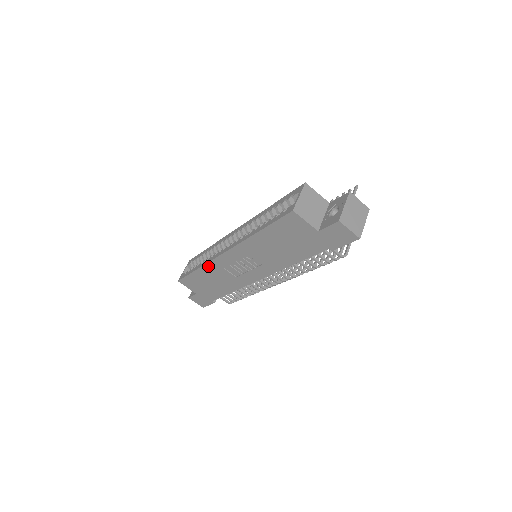
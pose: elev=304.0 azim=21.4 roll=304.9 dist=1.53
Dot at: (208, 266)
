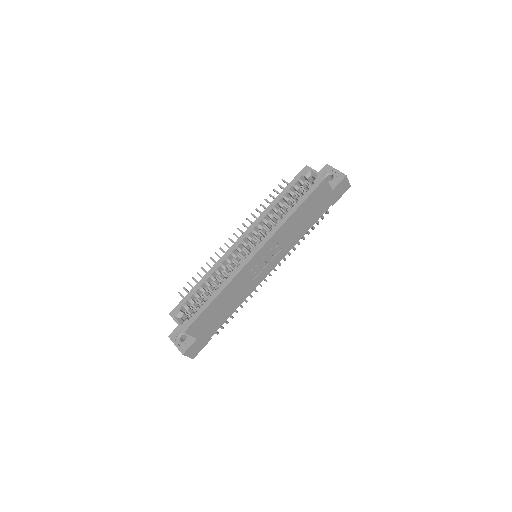
Dot at: (232, 282)
